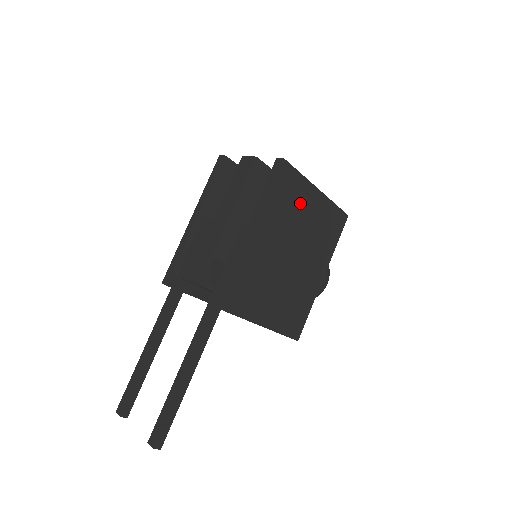
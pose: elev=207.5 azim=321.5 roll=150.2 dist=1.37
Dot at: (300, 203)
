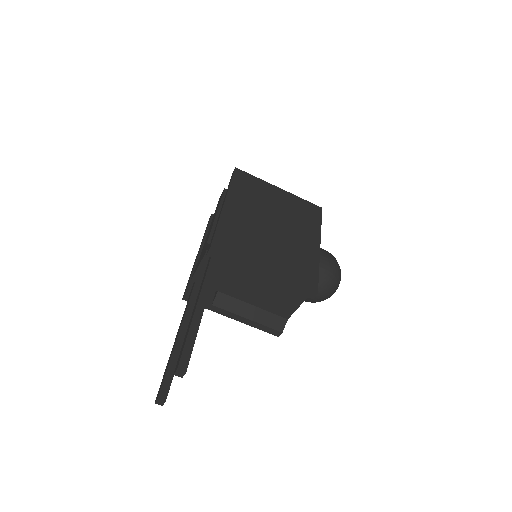
Dot at: (265, 194)
